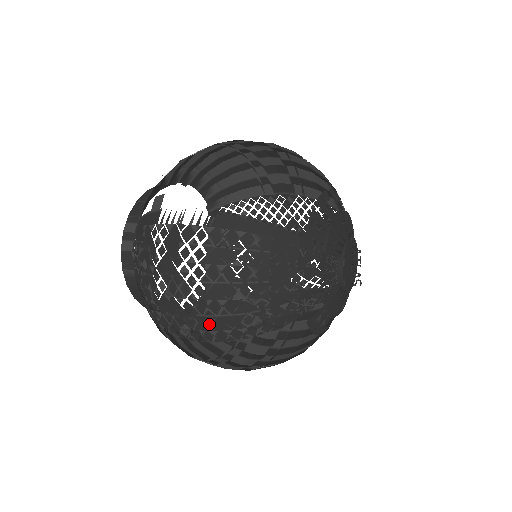
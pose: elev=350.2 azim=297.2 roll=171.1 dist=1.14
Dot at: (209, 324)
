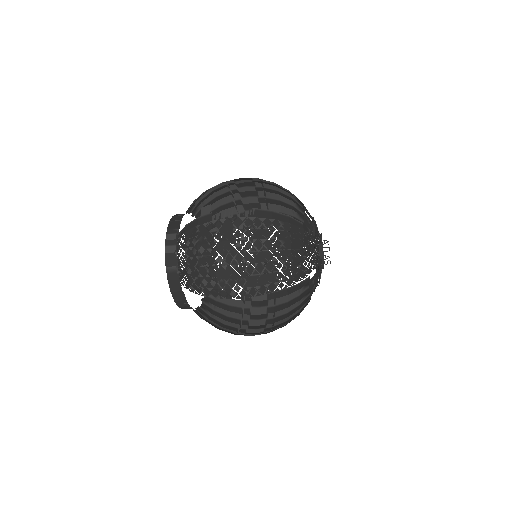
Dot at: (255, 281)
